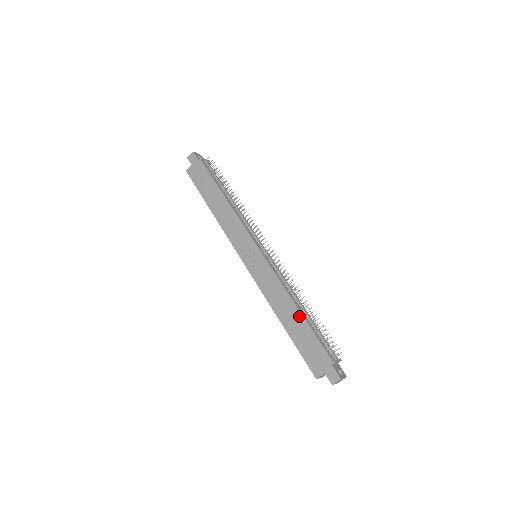
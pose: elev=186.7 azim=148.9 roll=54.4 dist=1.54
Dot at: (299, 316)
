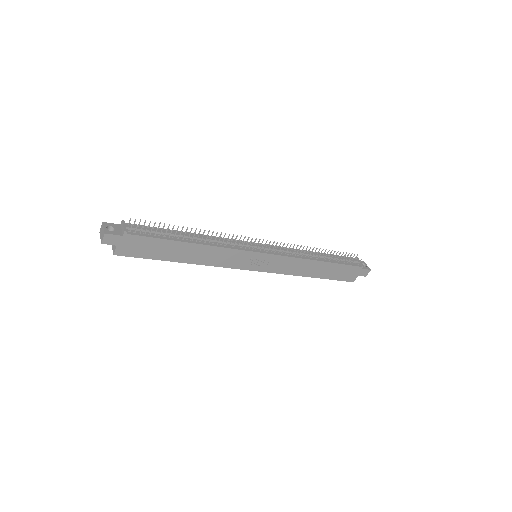
Dot at: (325, 264)
